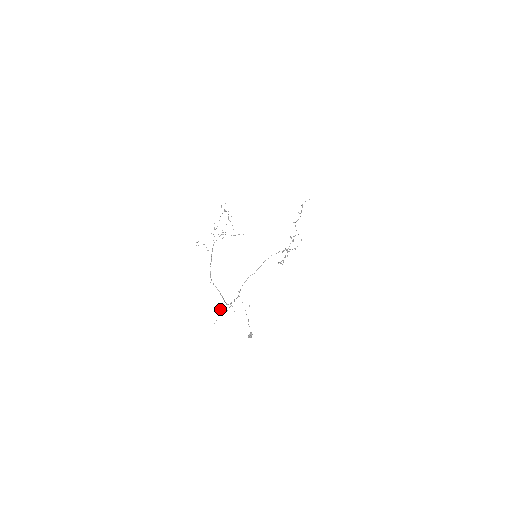
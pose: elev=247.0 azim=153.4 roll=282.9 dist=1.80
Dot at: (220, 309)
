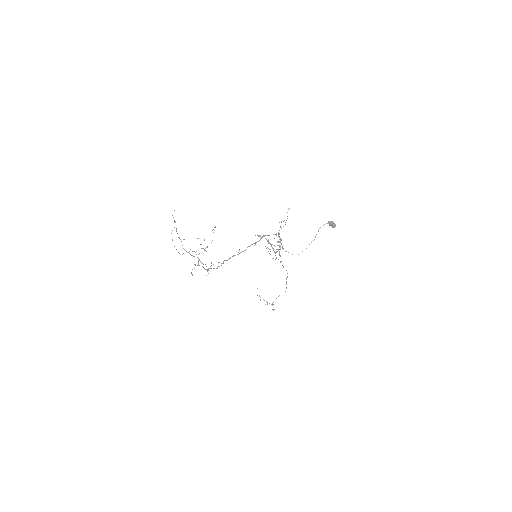
Dot at: occluded
